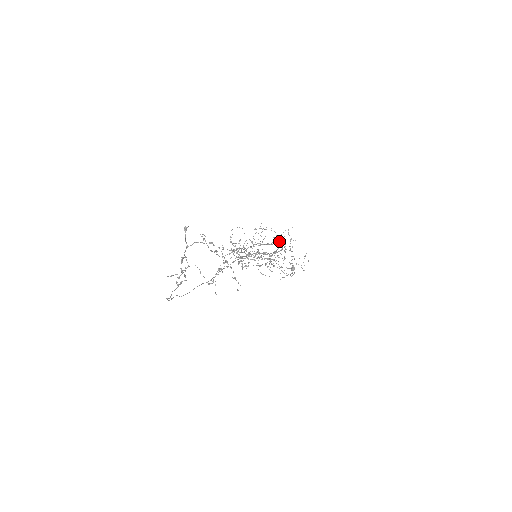
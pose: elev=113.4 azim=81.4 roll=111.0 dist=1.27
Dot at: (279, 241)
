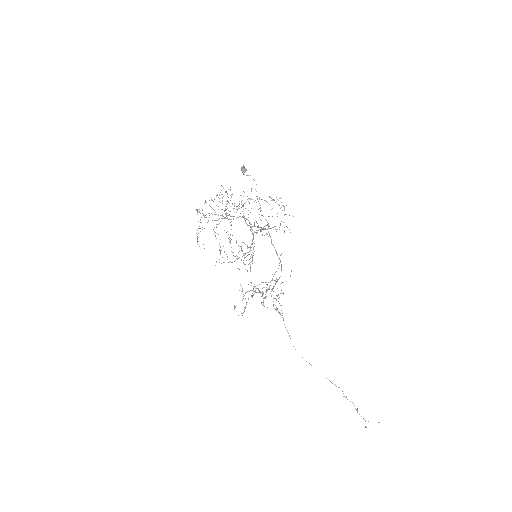
Dot at: occluded
